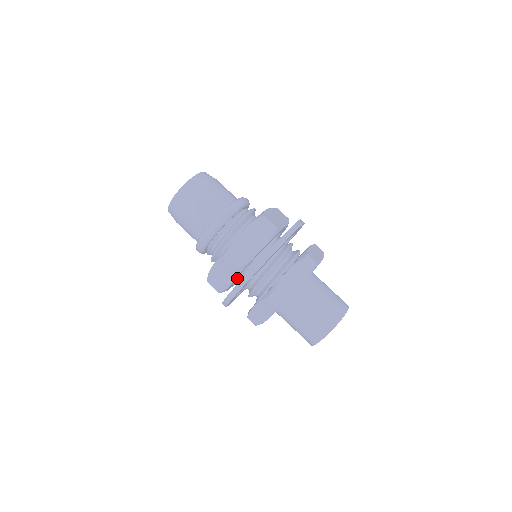
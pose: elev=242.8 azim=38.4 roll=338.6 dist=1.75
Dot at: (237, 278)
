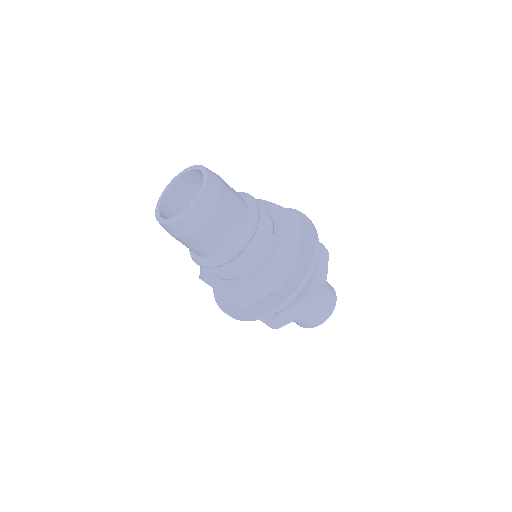
Dot at: occluded
